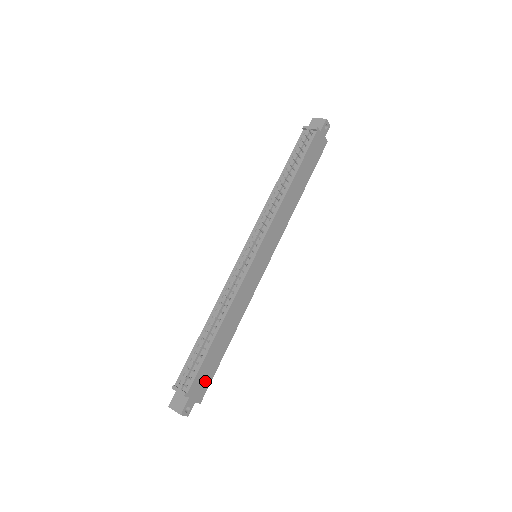
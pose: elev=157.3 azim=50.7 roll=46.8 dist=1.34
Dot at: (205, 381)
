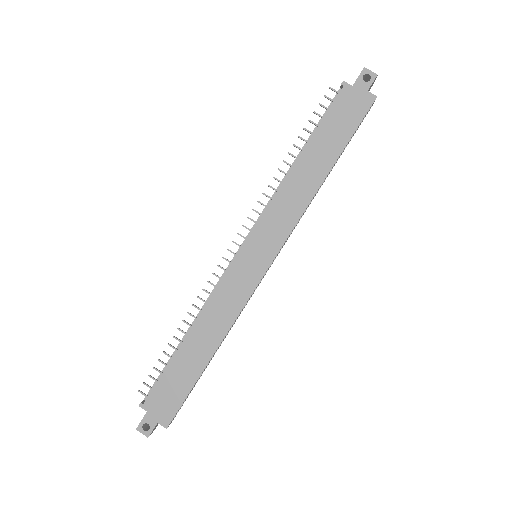
Dot at: (171, 400)
